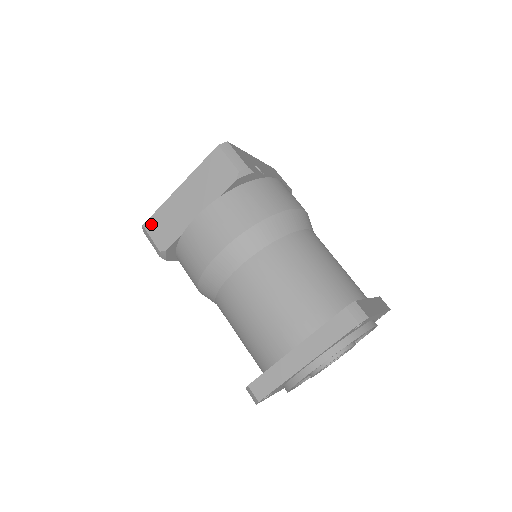
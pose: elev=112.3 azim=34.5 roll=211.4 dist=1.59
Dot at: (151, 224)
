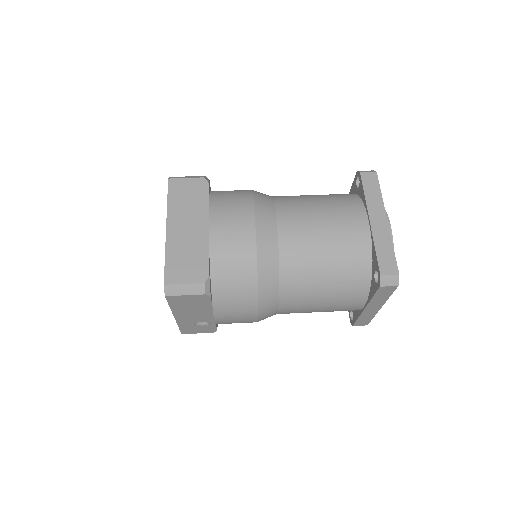
Dot at: (171, 275)
